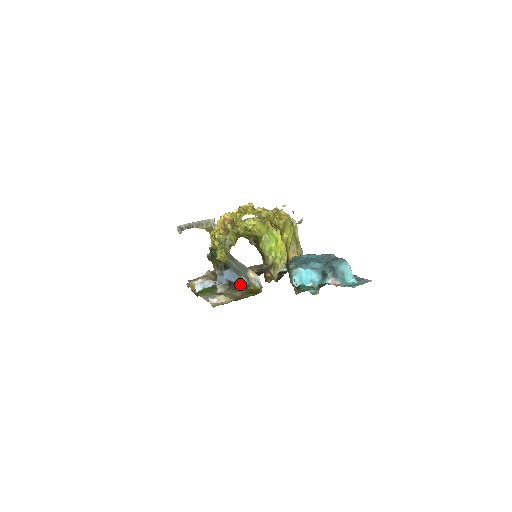
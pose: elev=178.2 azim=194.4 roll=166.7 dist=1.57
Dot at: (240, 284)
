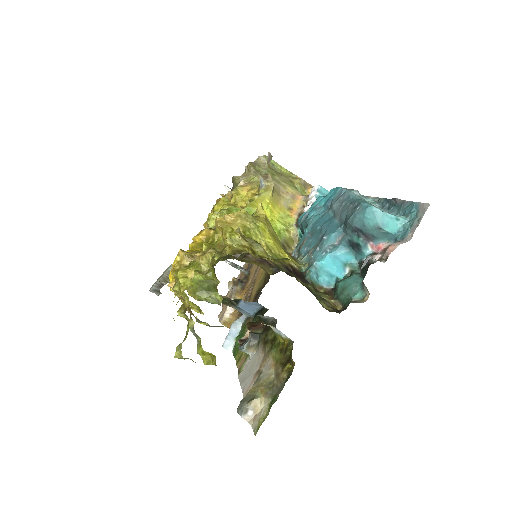
Dot at: (266, 323)
